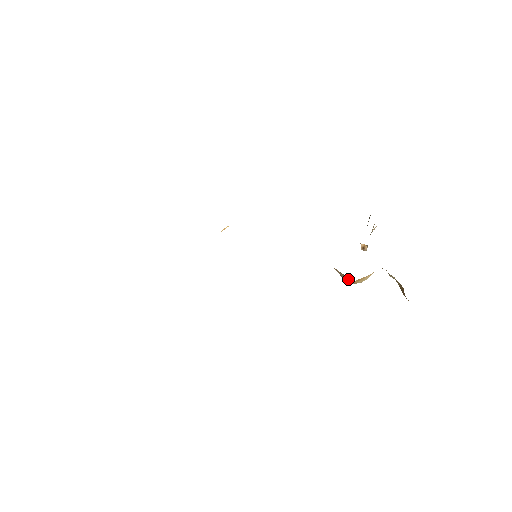
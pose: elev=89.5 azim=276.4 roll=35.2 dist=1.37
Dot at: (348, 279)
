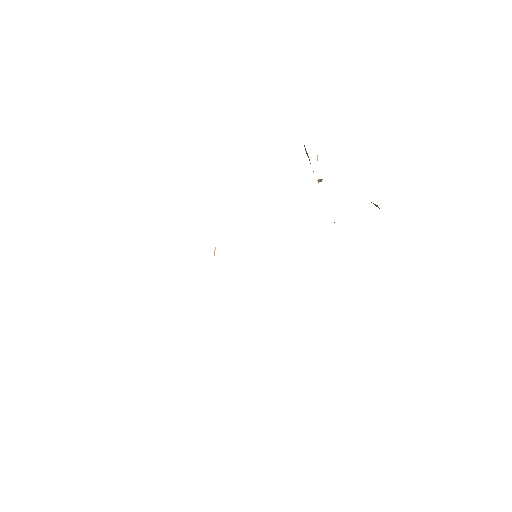
Dot at: occluded
